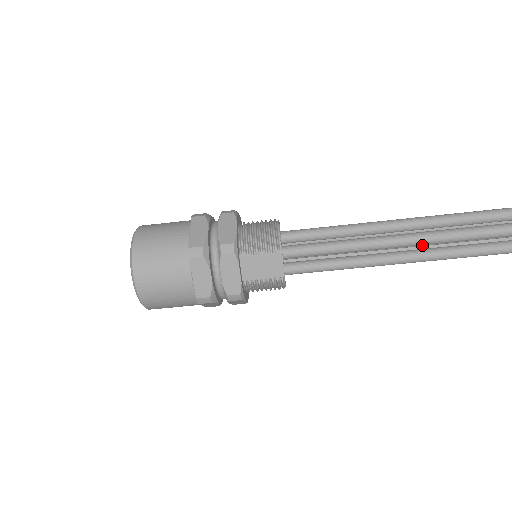
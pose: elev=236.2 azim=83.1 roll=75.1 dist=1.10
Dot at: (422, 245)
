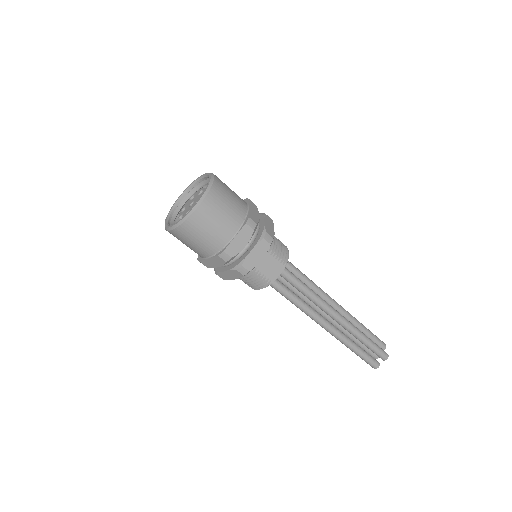
Dot at: (334, 324)
